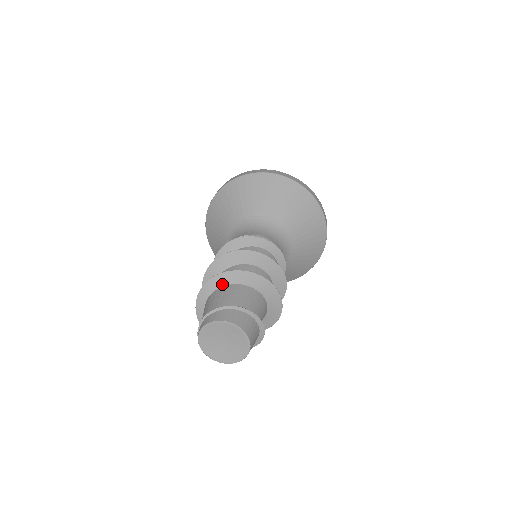
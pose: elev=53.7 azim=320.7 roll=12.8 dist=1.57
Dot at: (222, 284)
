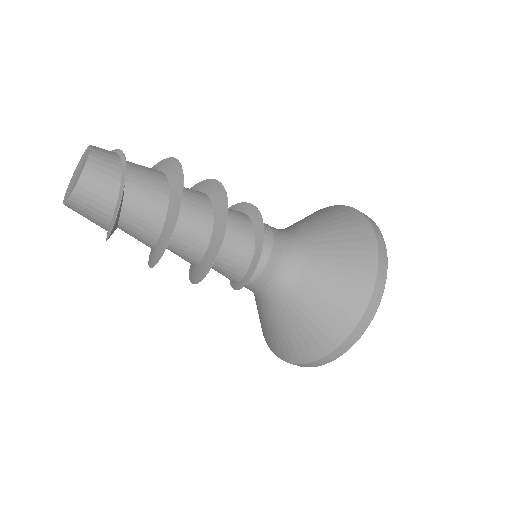
Dot at: occluded
